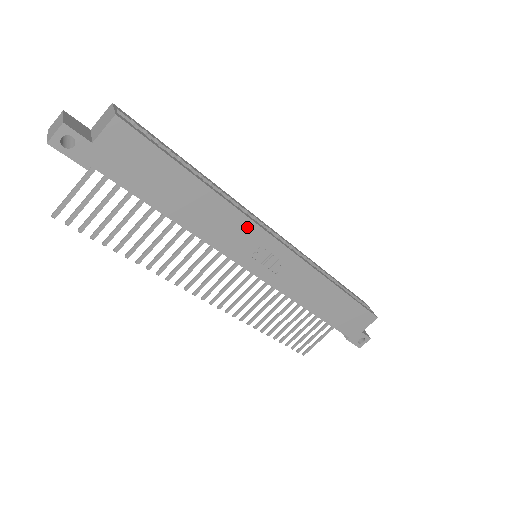
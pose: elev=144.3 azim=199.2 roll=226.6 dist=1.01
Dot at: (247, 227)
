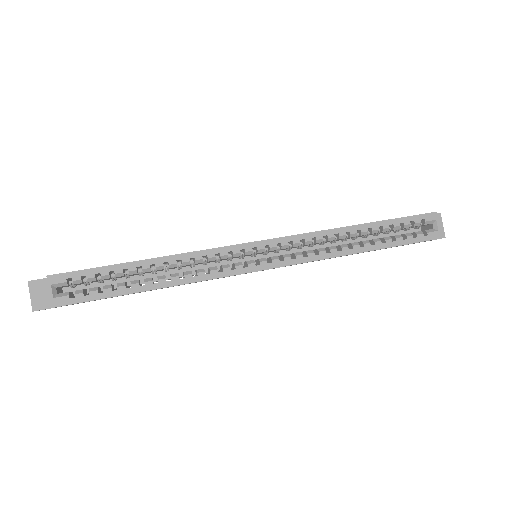
Dot at: occluded
